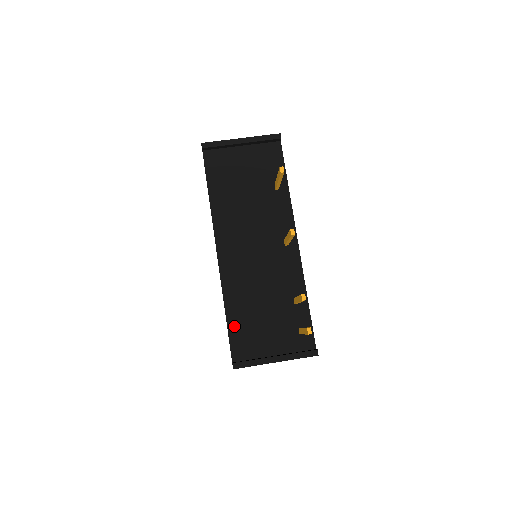
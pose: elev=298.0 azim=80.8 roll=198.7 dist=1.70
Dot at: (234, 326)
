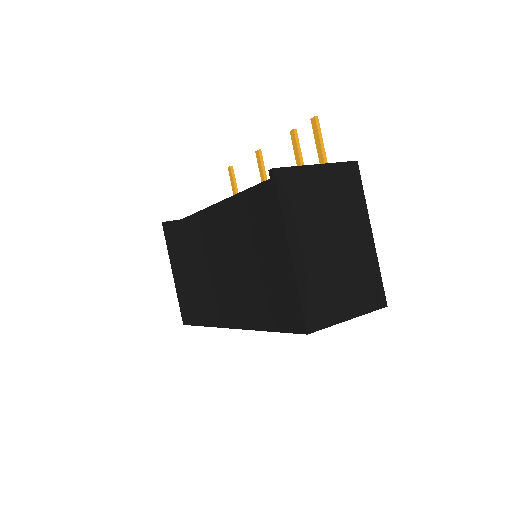
Dot at: occluded
